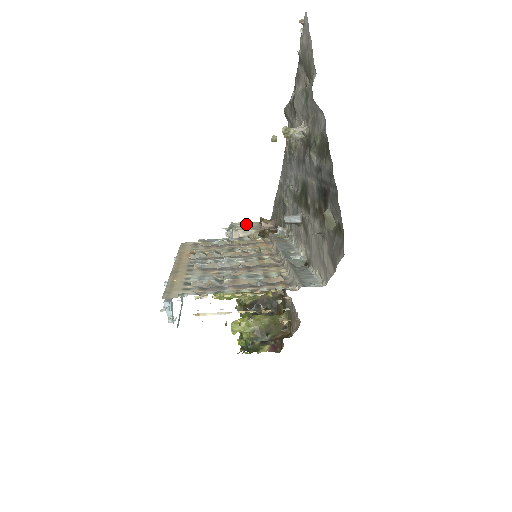
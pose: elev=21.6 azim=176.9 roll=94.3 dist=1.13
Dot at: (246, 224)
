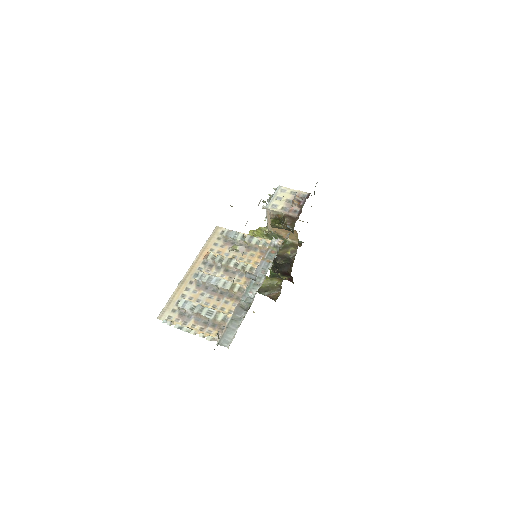
Dot at: (285, 195)
